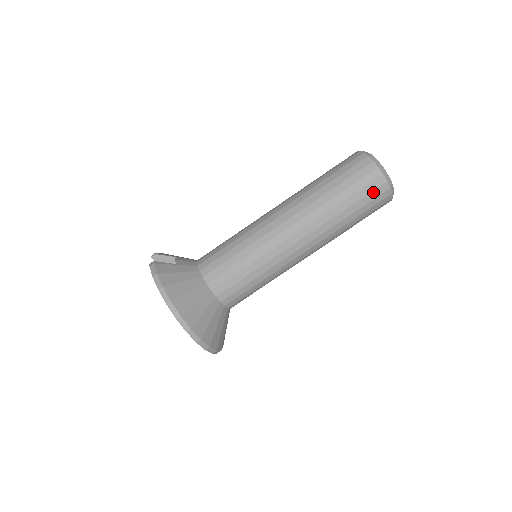
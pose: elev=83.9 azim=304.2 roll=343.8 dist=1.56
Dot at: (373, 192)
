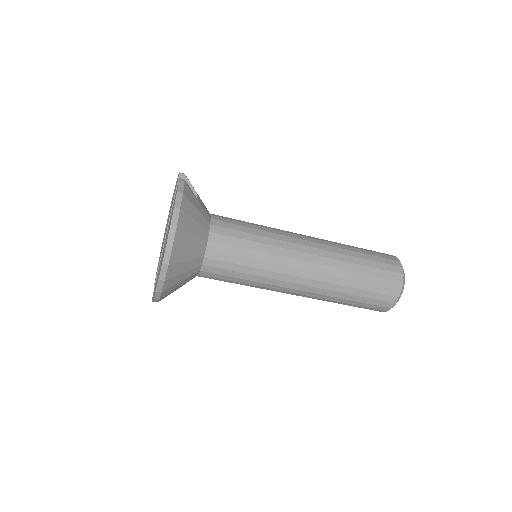
Dot at: (384, 295)
